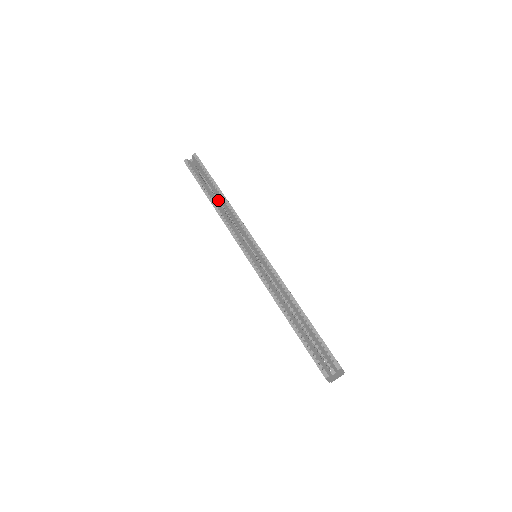
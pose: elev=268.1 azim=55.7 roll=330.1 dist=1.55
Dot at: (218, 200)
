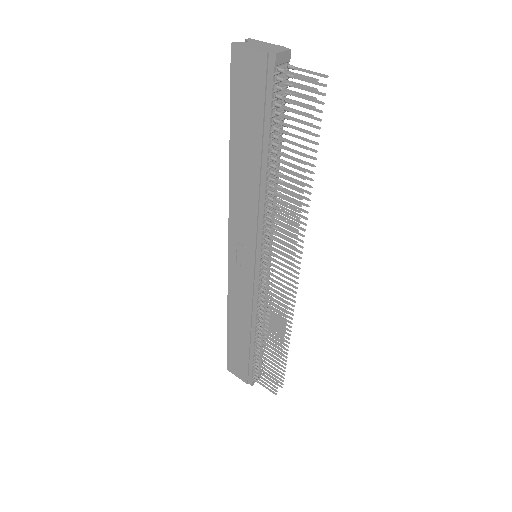
Dot at: occluded
